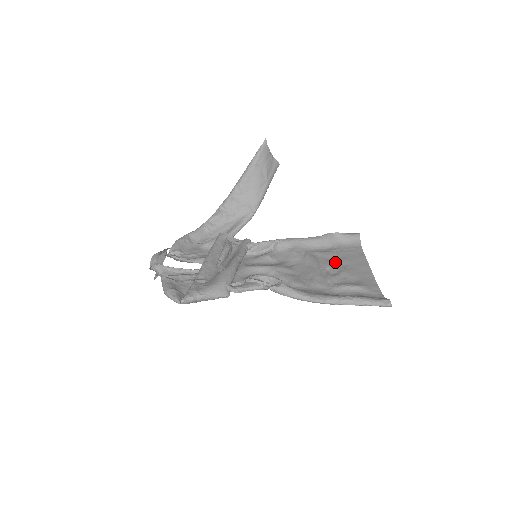
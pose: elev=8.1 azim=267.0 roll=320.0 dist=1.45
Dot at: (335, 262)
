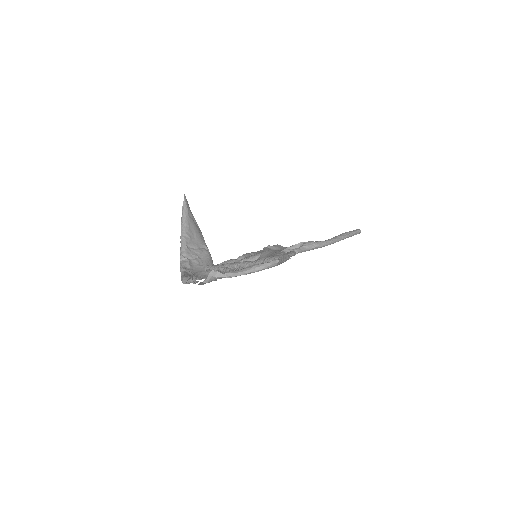
Dot at: occluded
